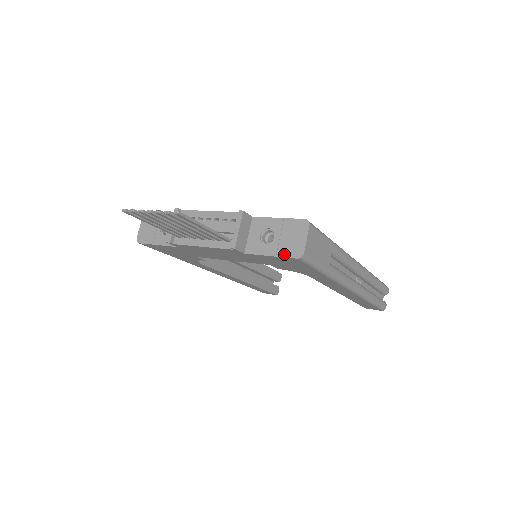
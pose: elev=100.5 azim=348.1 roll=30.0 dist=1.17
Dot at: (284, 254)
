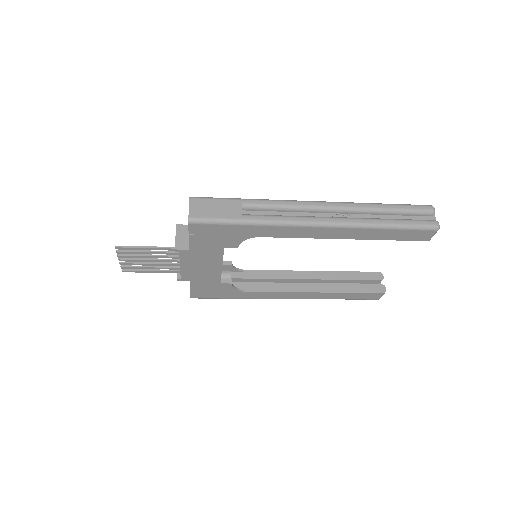
Dot at: (188, 228)
